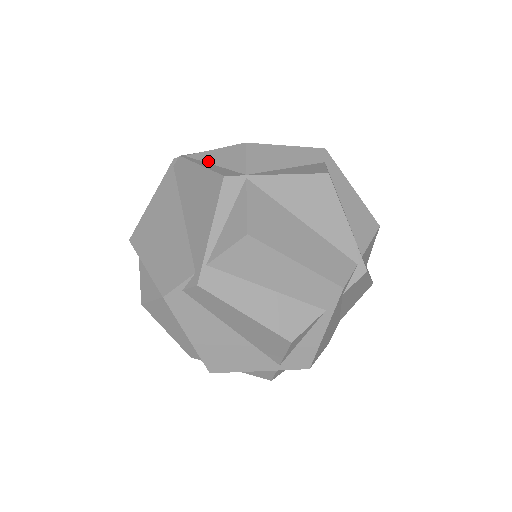
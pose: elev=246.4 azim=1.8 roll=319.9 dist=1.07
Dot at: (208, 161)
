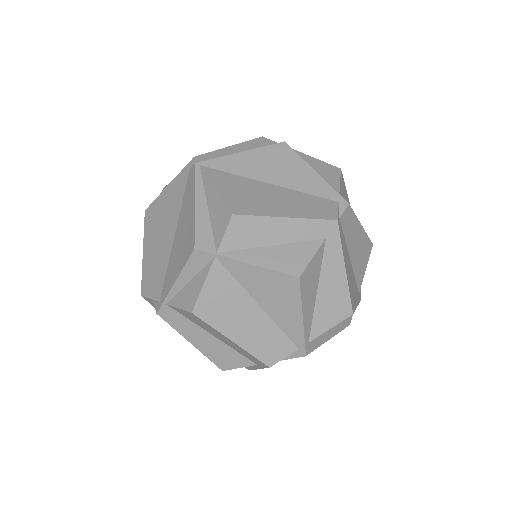
Dot at: (207, 198)
